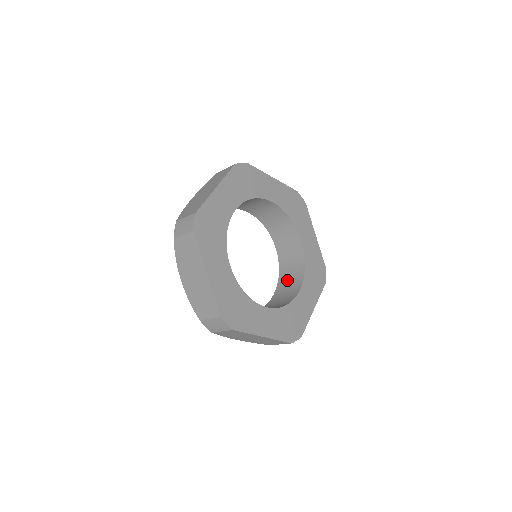
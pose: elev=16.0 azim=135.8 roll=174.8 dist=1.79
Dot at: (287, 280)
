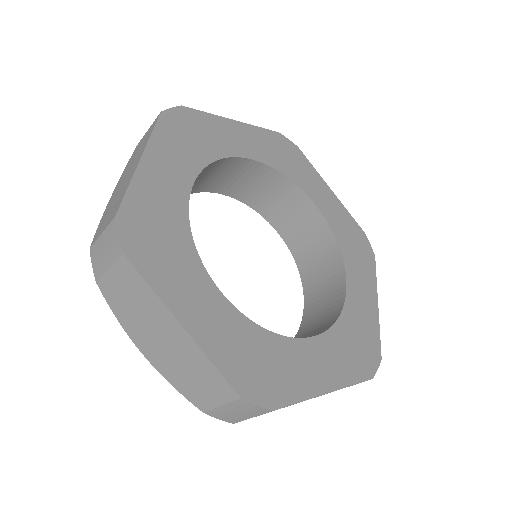
Dot at: occluded
